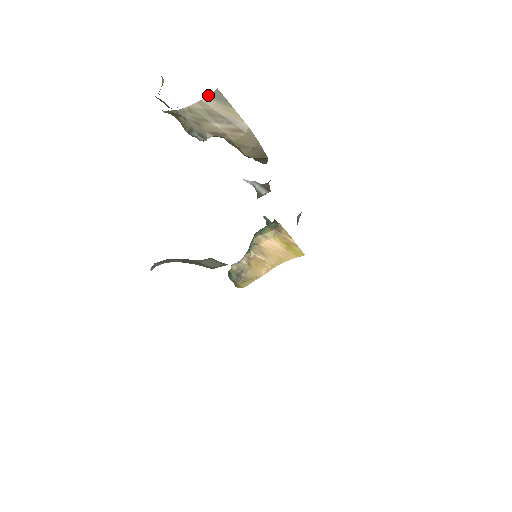
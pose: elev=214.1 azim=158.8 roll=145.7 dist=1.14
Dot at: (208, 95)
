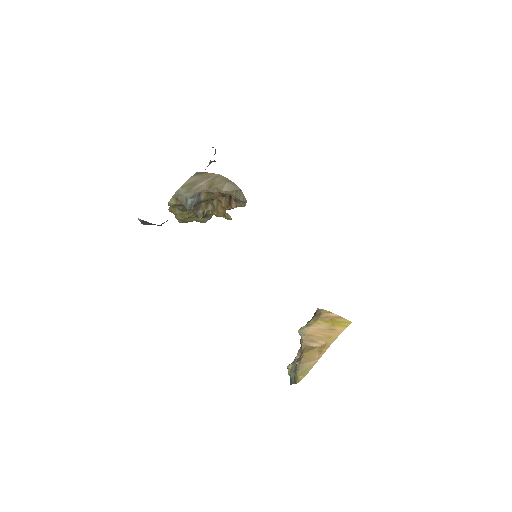
Dot at: (192, 176)
